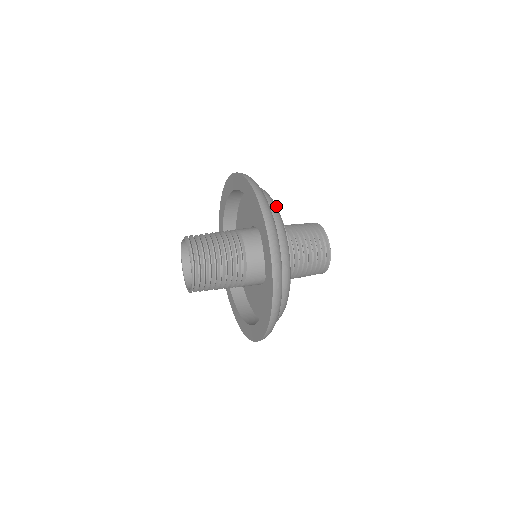
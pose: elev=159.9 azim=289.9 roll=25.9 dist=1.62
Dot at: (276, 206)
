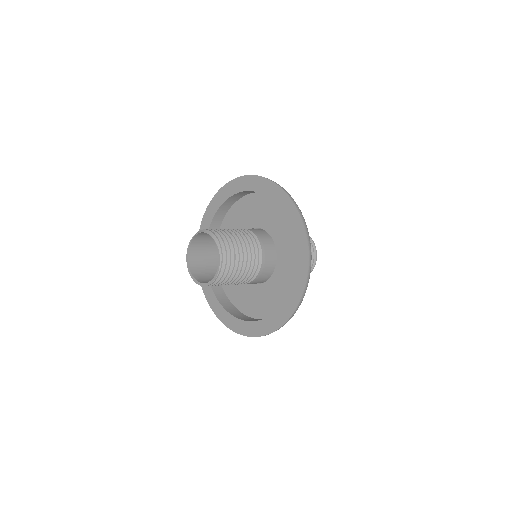
Dot at: occluded
